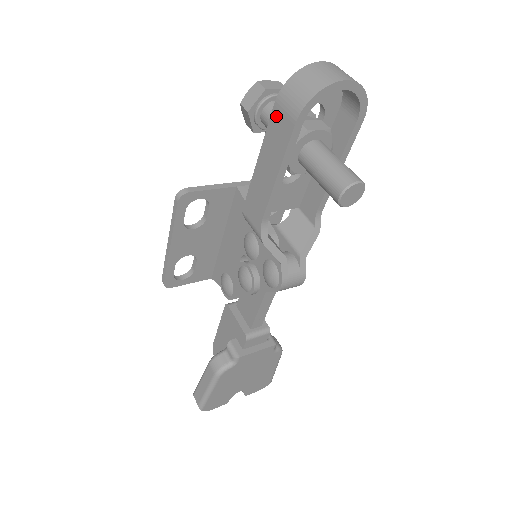
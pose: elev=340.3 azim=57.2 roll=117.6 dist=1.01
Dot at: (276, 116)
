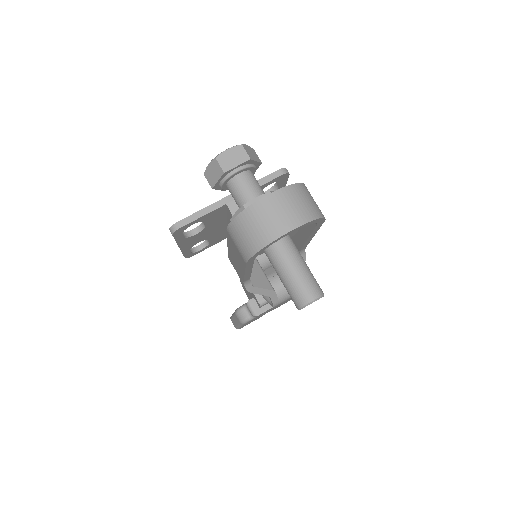
Dot at: (231, 240)
